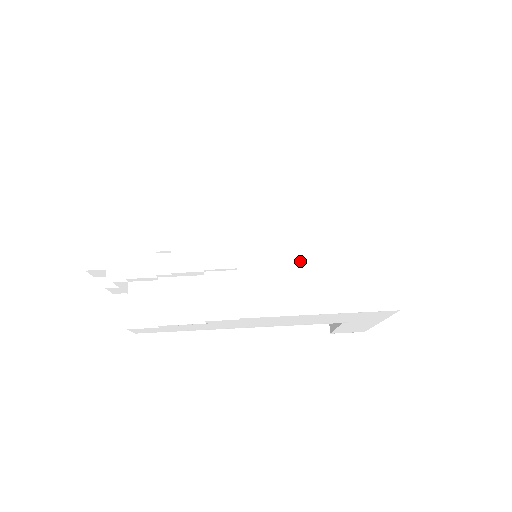
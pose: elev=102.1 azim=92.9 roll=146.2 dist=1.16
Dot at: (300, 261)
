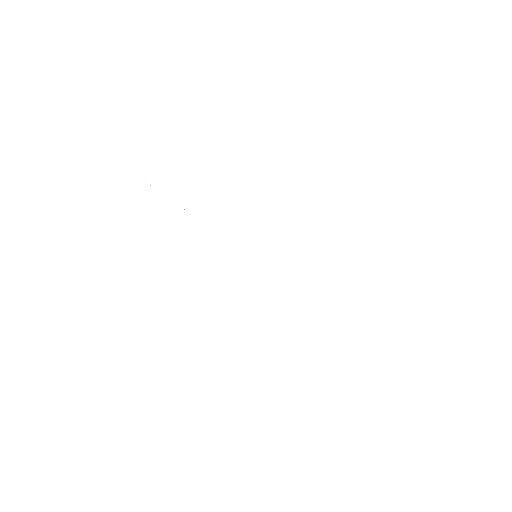
Dot at: (262, 290)
